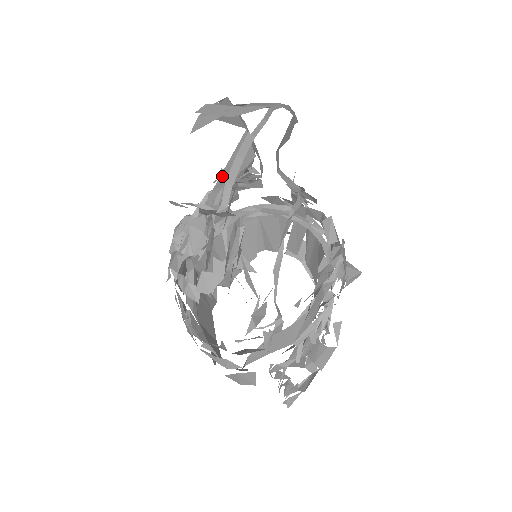
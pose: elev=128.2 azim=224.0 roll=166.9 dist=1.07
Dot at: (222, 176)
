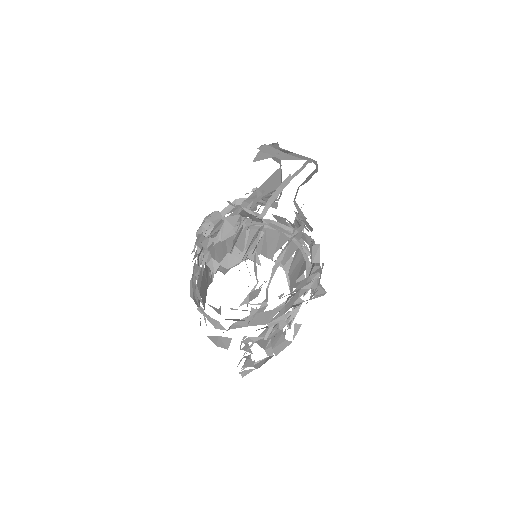
Dot at: (255, 192)
